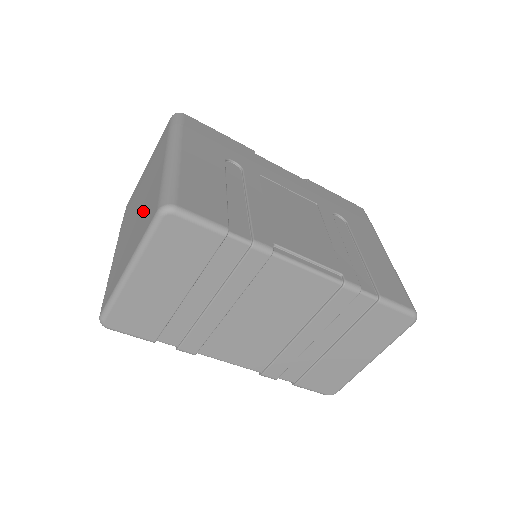
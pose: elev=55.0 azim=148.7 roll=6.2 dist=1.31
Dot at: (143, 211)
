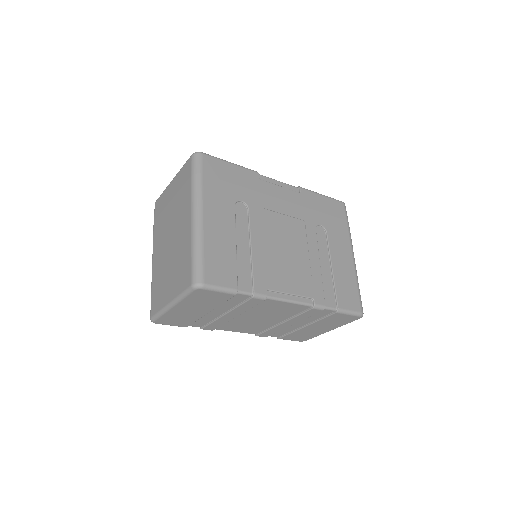
Dot at: (177, 257)
